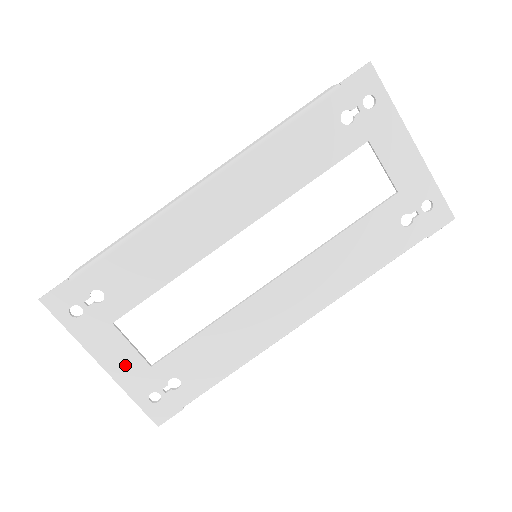
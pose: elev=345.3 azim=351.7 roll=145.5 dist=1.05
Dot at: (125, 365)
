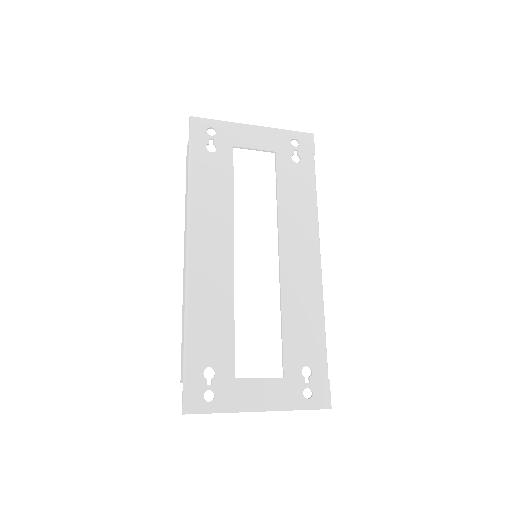
Dot at: (270, 394)
